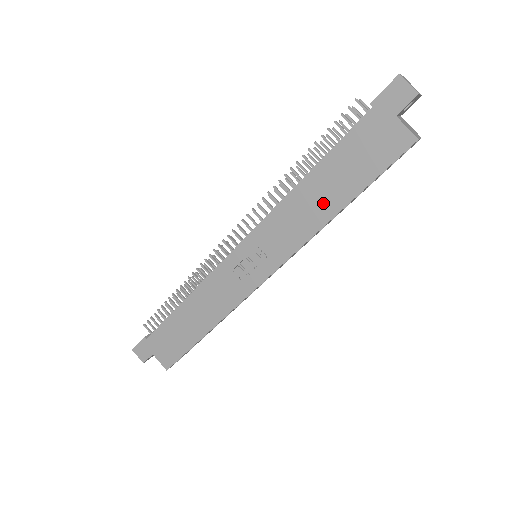
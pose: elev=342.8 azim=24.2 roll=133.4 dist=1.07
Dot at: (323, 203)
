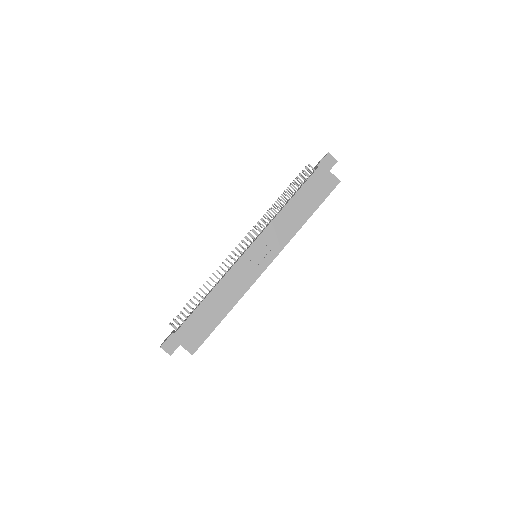
Dot at: (299, 216)
